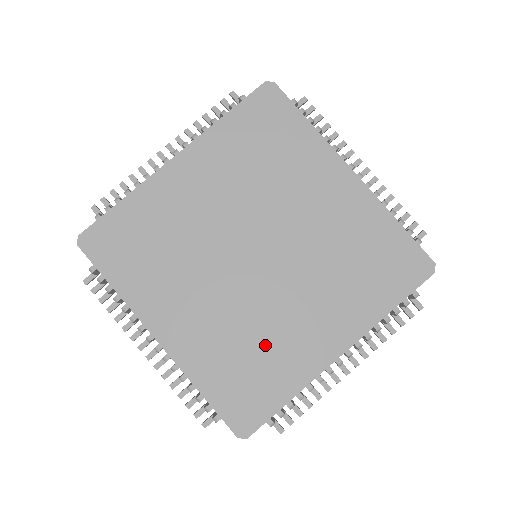
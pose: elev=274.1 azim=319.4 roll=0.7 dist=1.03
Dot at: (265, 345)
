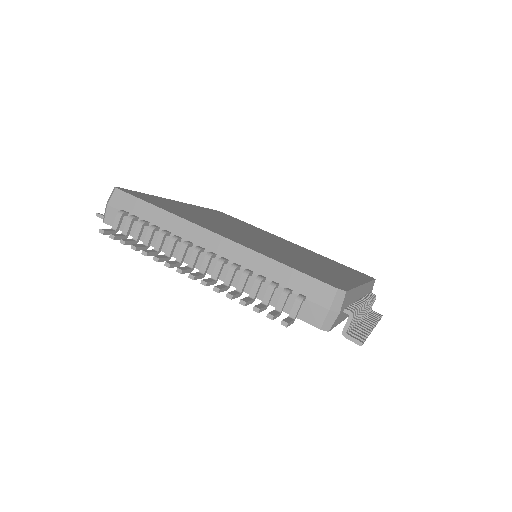
Dot at: (307, 264)
